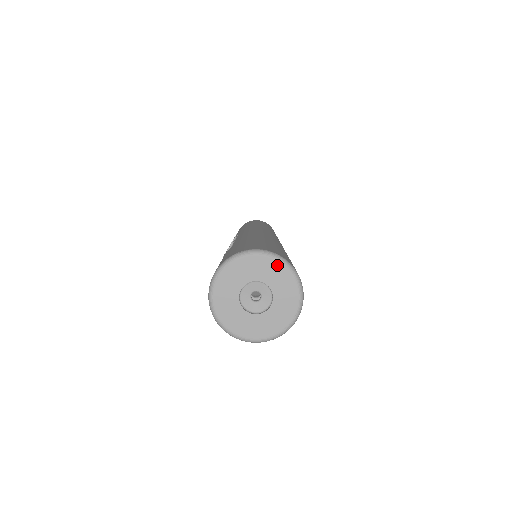
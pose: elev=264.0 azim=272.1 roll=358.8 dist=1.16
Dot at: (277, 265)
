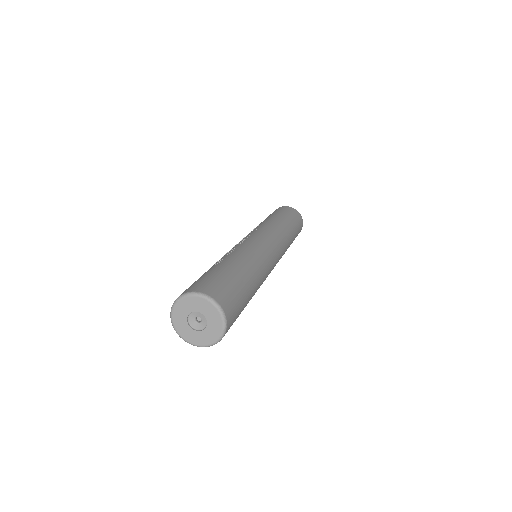
Dot at: (215, 311)
